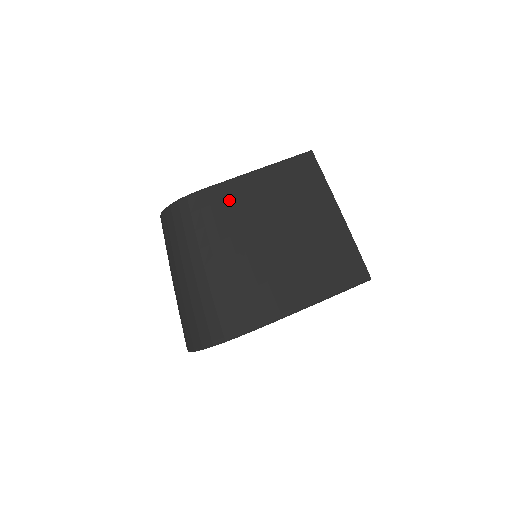
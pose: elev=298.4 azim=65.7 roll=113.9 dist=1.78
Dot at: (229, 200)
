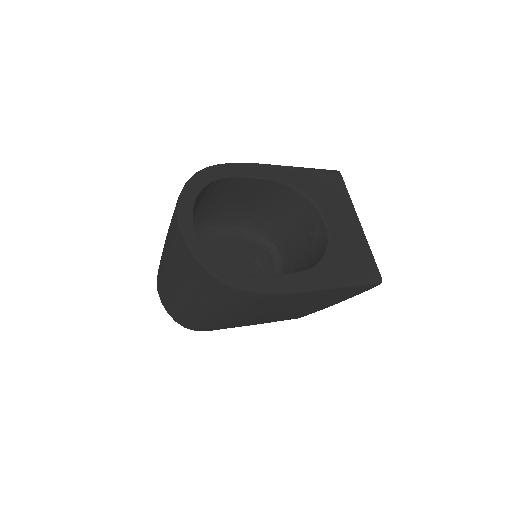
Dot at: occluded
